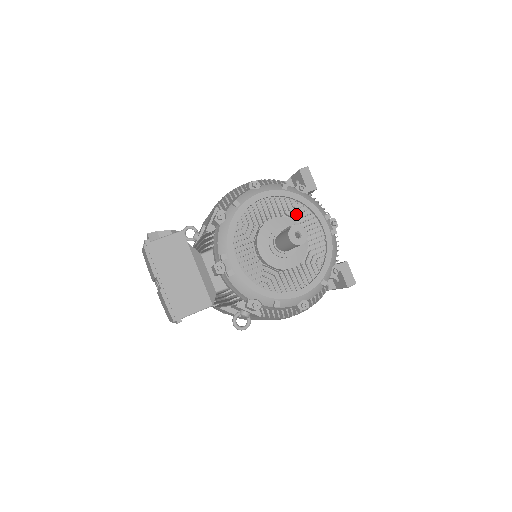
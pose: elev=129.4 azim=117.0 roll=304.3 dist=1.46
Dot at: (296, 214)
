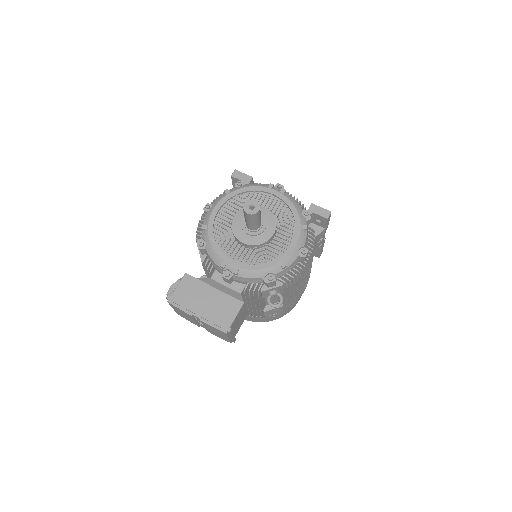
Dot at: occluded
